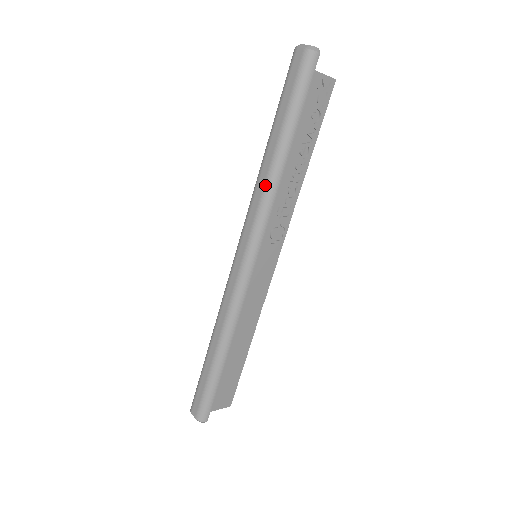
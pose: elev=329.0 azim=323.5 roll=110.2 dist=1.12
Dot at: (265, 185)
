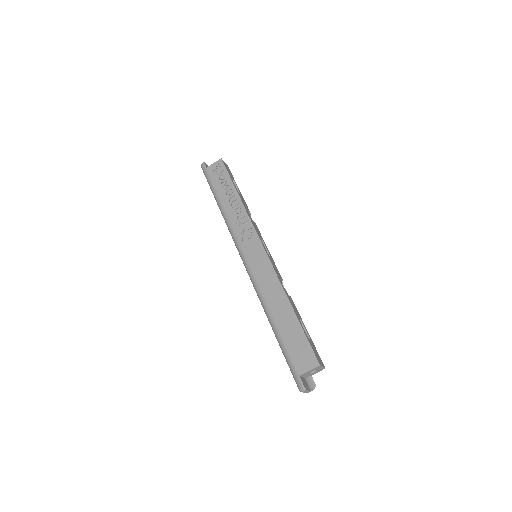
Dot at: occluded
